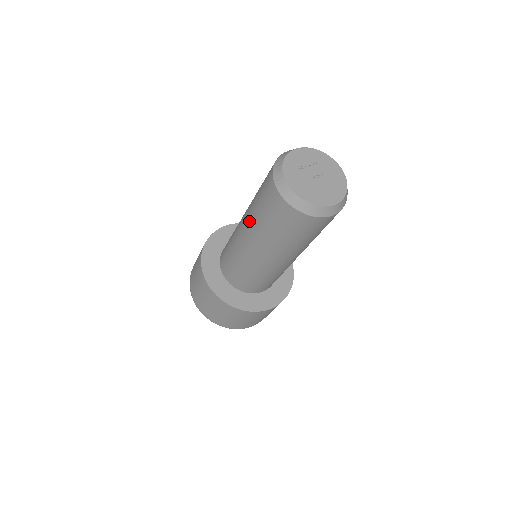
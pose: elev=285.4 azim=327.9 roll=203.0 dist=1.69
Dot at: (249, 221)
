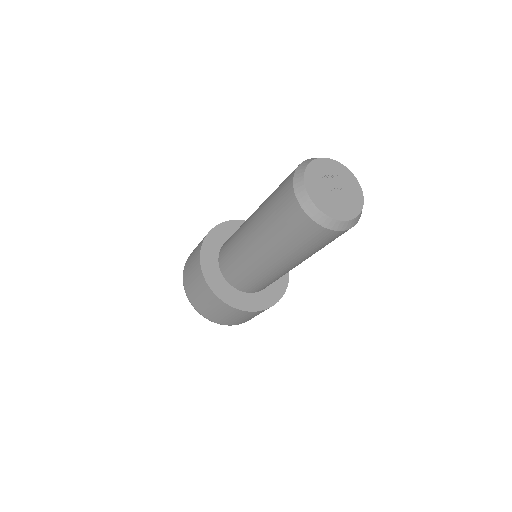
Dot at: (258, 217)
